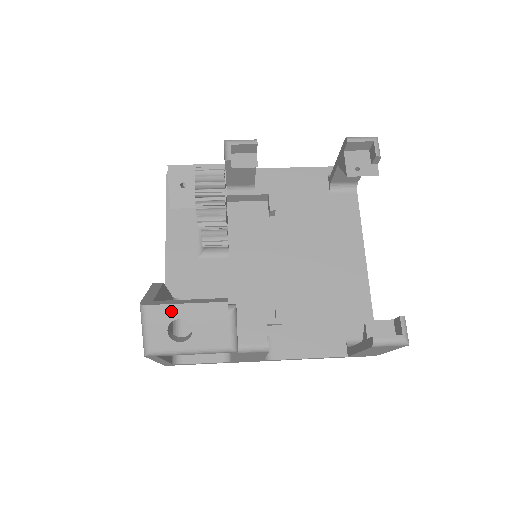
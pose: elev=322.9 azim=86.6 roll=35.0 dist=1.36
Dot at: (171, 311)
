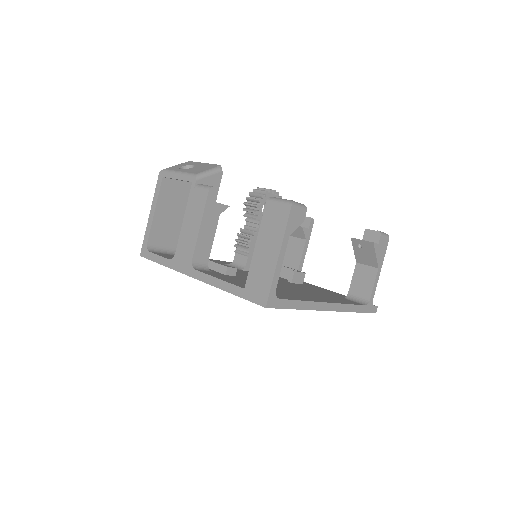
Dot at: (195, 163)
